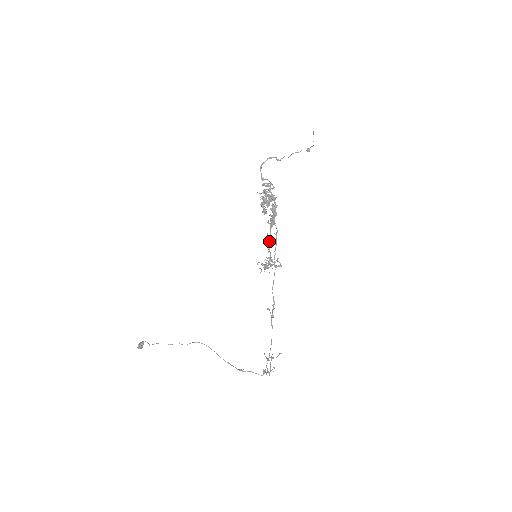
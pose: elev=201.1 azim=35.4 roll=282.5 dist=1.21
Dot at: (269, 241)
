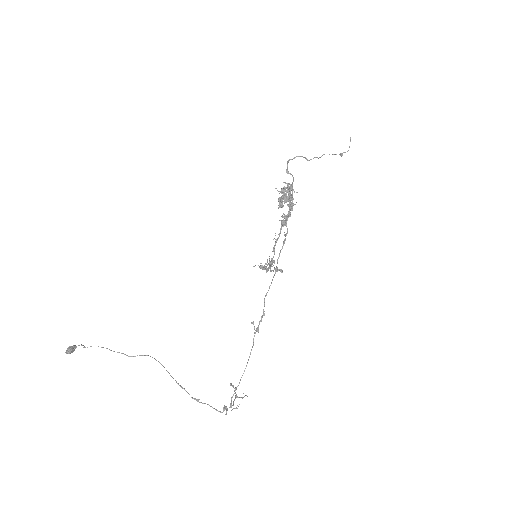
Dot at: (276, 240)
